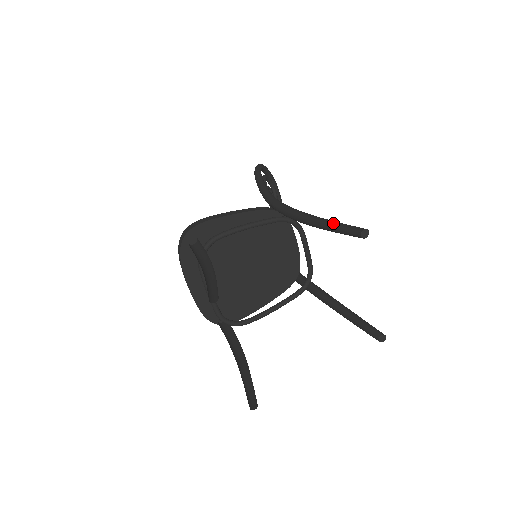
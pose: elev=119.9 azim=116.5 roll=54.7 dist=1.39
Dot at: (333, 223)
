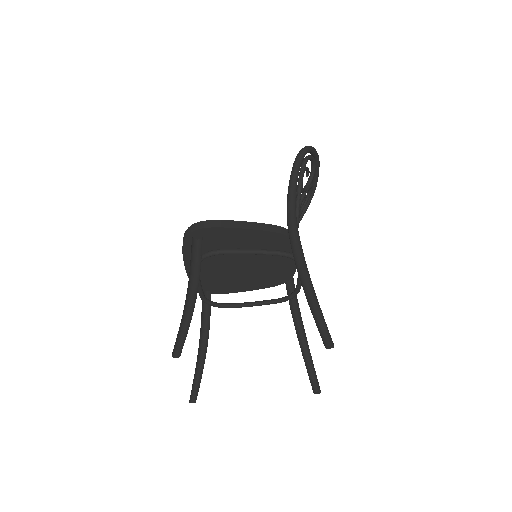
Dot at: (315, 309)
